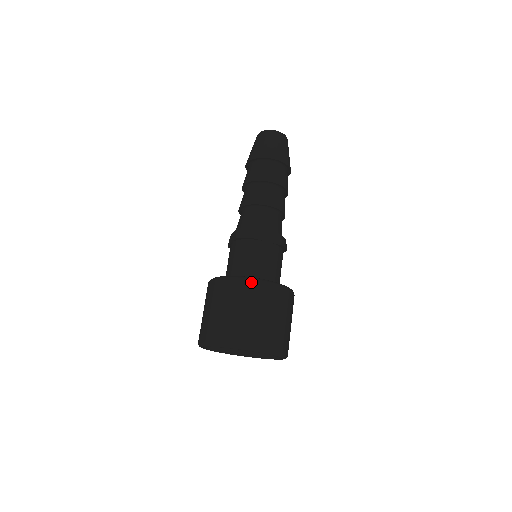
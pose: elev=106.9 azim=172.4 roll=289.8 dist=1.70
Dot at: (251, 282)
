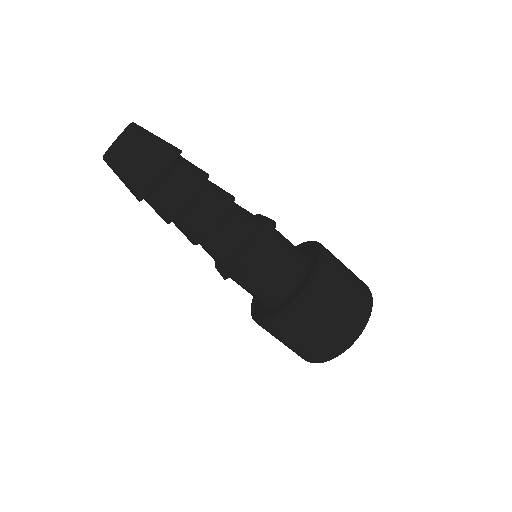
Dot at: (314, 288)
